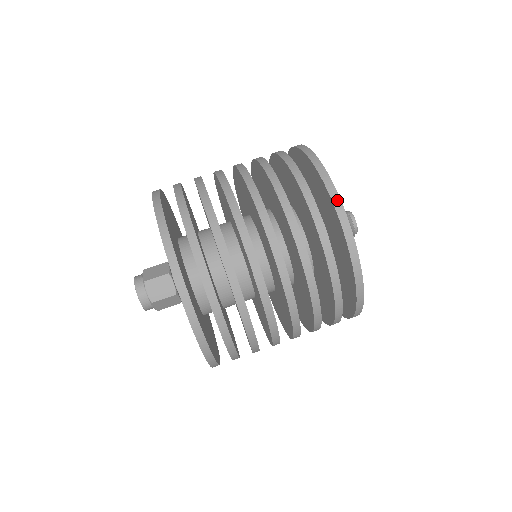
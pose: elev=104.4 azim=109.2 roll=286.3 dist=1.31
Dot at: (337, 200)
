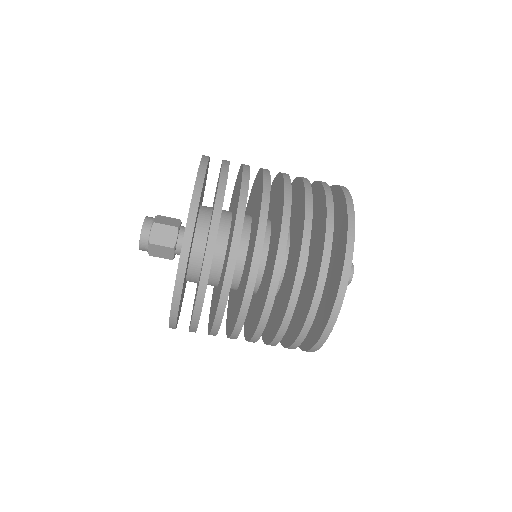
Dot at: (329, 331)
